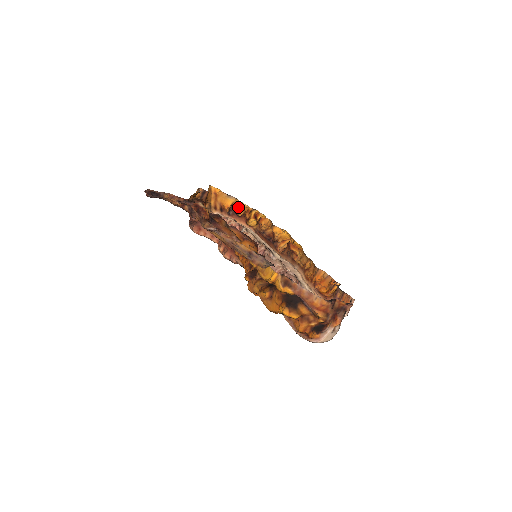
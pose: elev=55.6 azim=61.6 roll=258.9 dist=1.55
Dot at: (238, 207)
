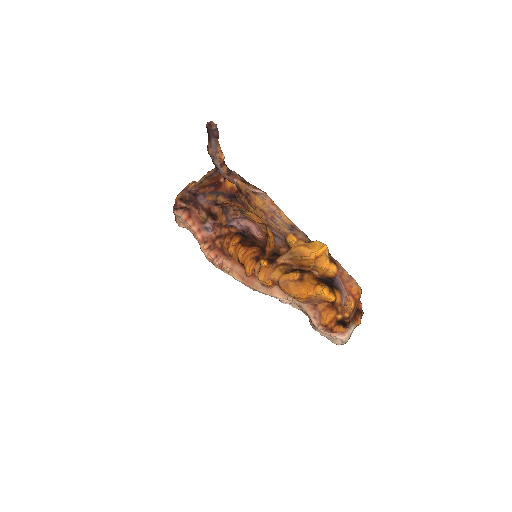
Dot at: occluded
